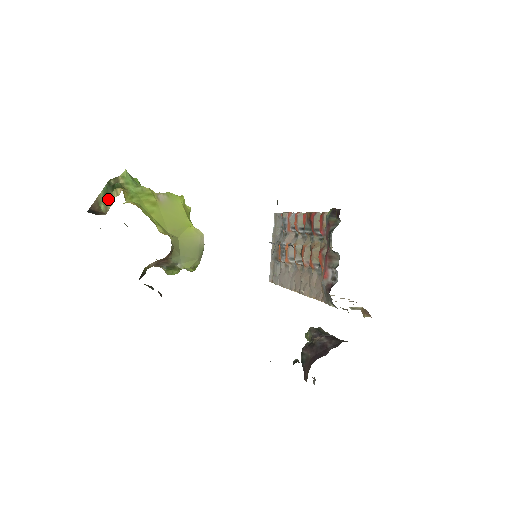
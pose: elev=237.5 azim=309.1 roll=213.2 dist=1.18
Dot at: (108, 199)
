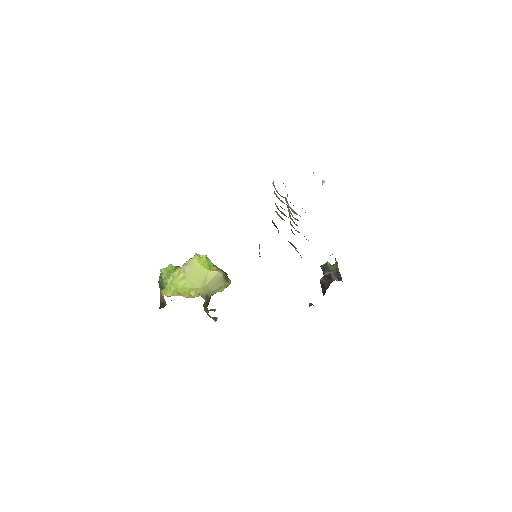
Dot at: occluded
